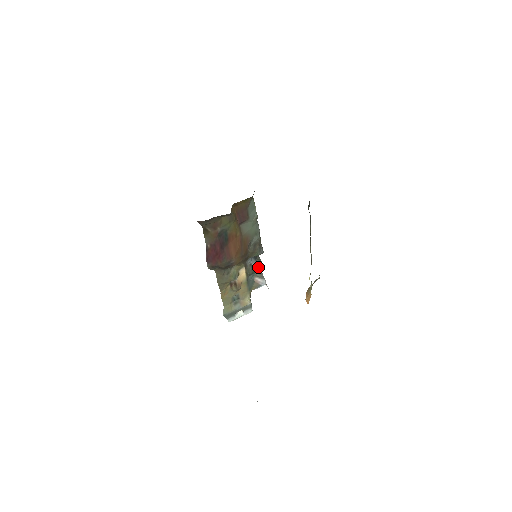
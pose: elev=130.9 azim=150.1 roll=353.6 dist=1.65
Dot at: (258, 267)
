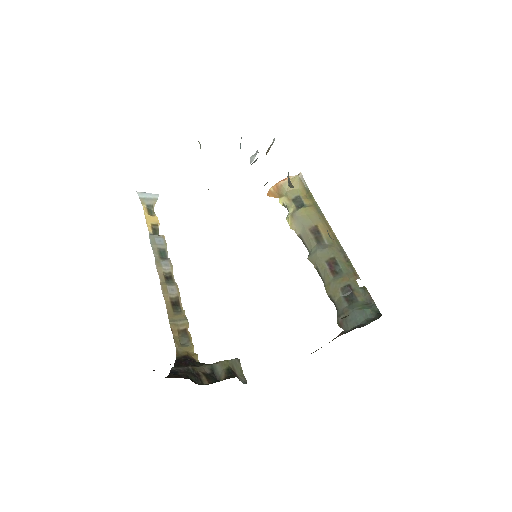
Dot at: occluded
